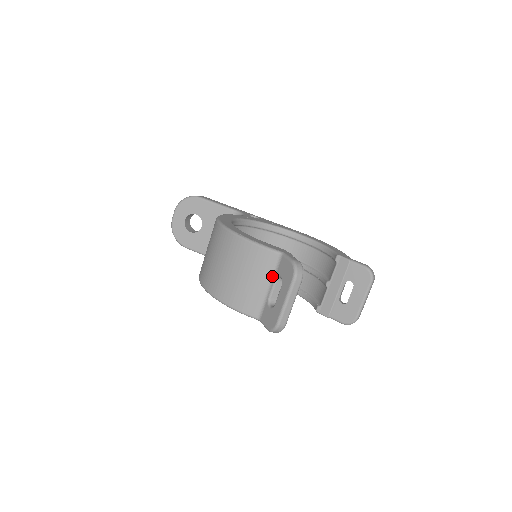
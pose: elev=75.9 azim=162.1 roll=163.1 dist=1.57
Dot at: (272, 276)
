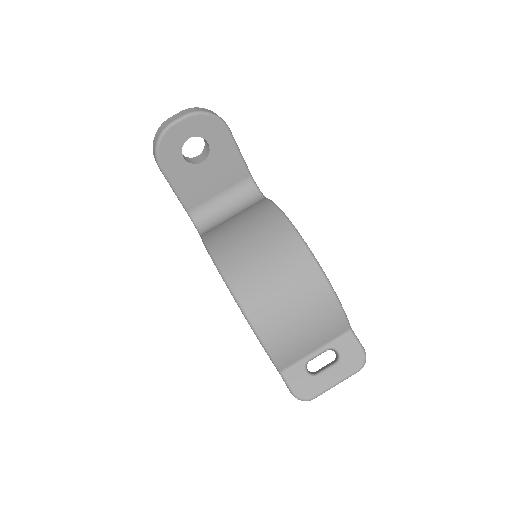
Dot at: (327, 343)
